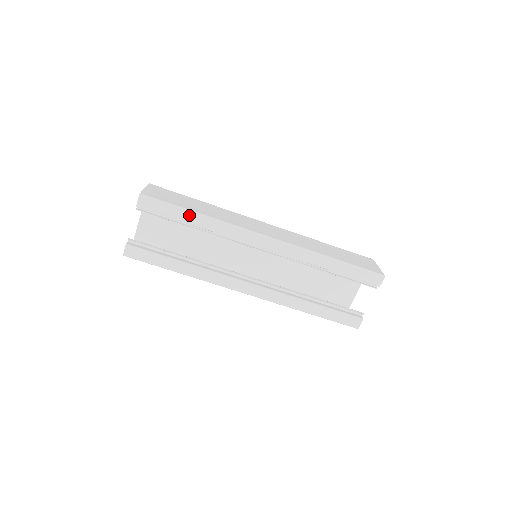
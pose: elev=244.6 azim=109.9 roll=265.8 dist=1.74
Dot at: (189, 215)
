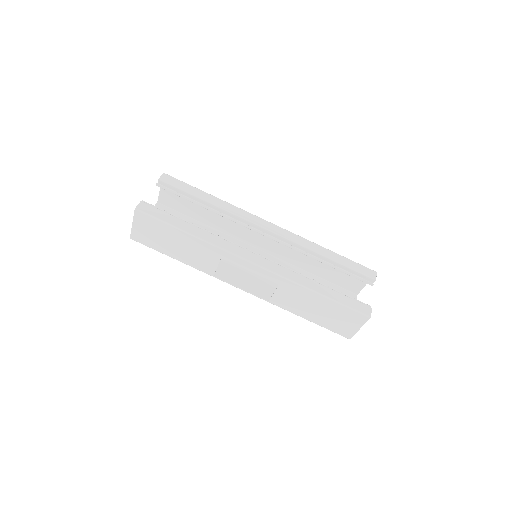
Dot at: (204, 194)
